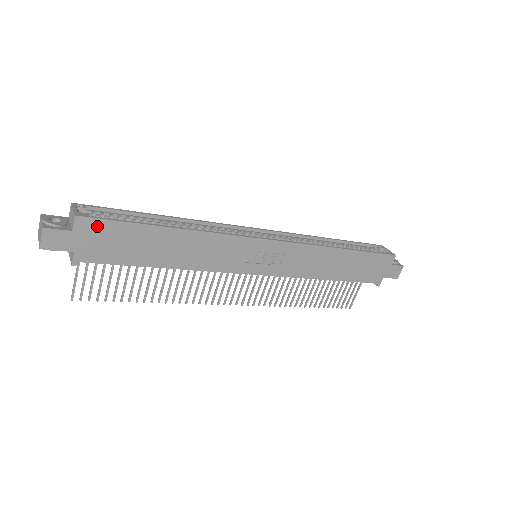
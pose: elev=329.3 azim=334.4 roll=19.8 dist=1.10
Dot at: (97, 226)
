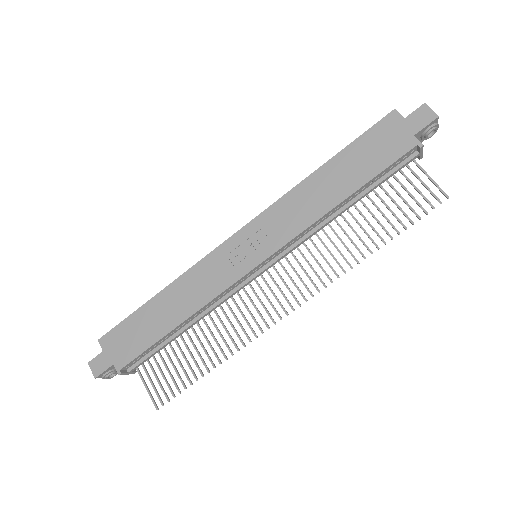
Dot at: (113, 336)
